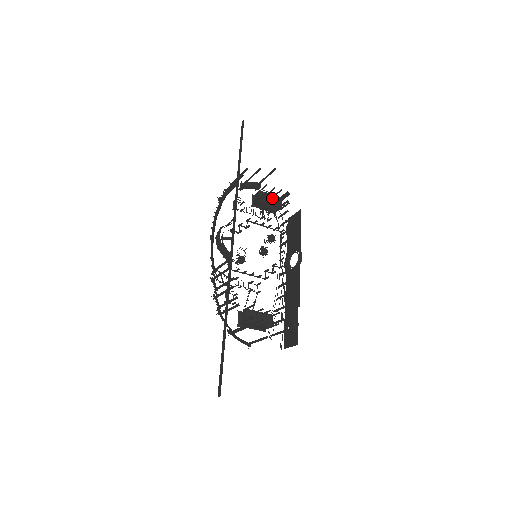
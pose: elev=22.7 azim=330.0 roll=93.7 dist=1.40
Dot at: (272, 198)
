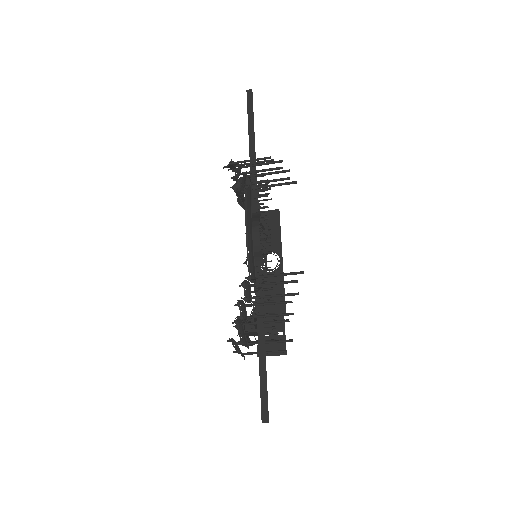
Dot at: (263, 191)
